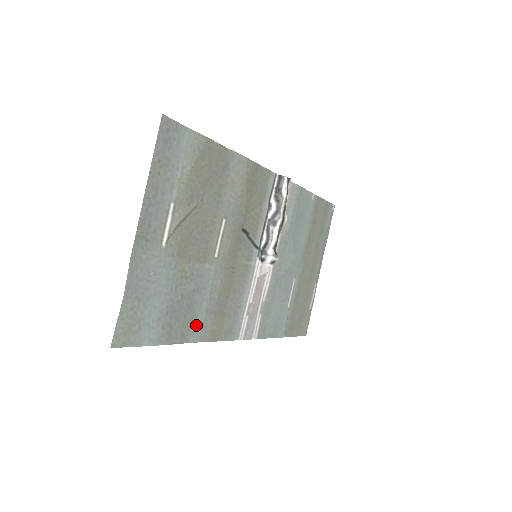
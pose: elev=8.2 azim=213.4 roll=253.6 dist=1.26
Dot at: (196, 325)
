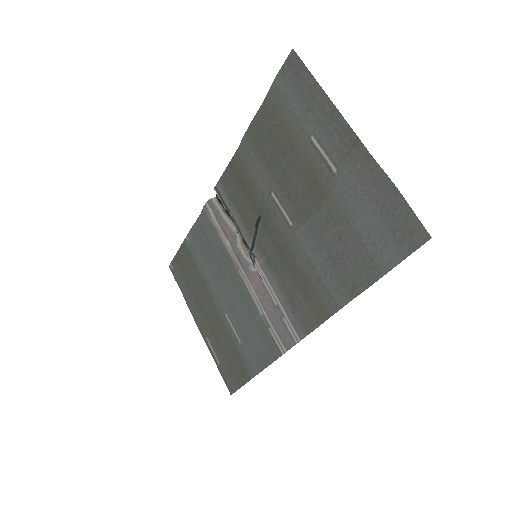
Dot at: (335, 287)
